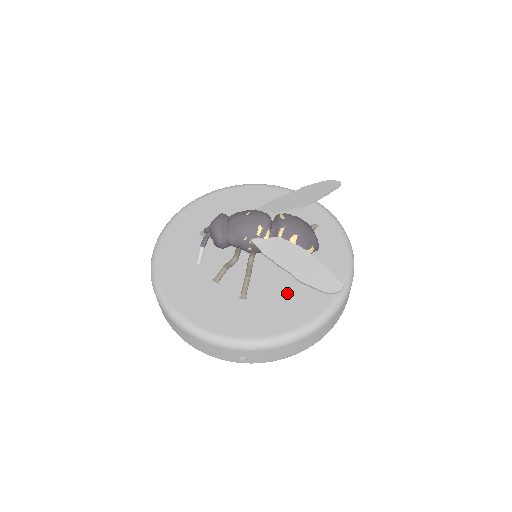
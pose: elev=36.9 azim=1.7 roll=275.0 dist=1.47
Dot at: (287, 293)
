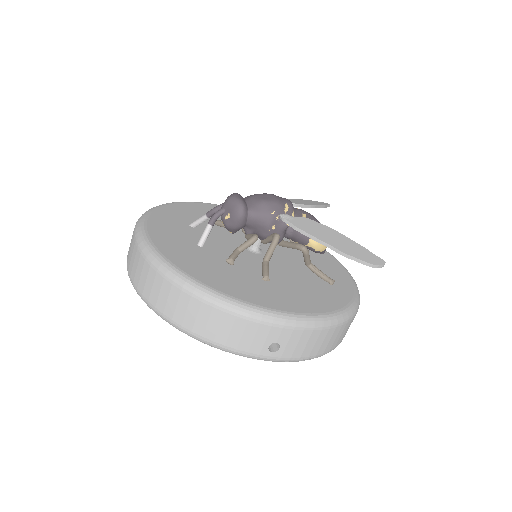
Dot at: (308, 284)
